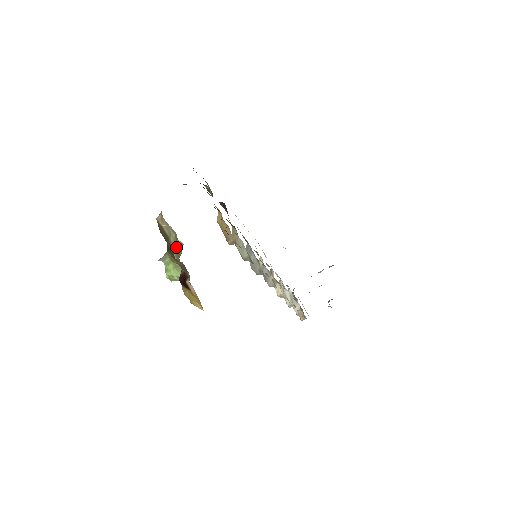
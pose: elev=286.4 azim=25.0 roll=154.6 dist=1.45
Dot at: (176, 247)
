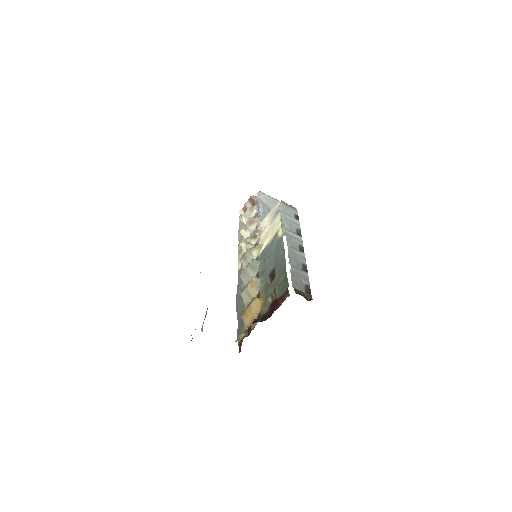
Dot at: occluded
